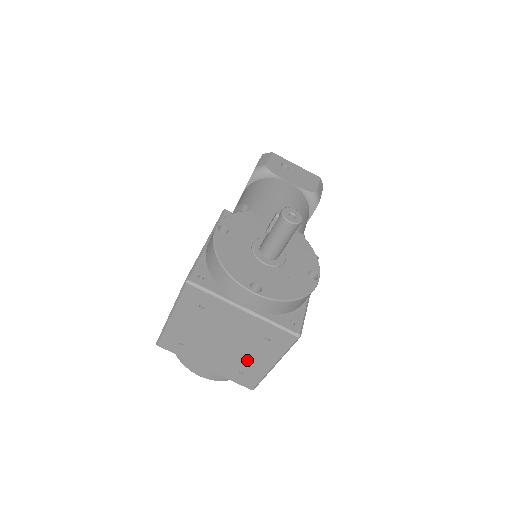
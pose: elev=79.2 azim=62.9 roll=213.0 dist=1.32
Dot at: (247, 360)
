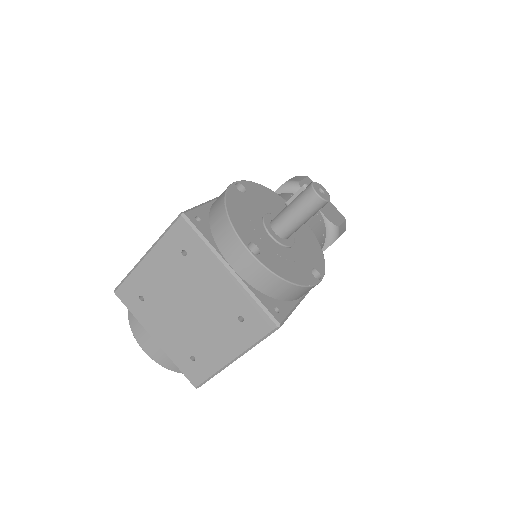
Dot at: (206, 342)
